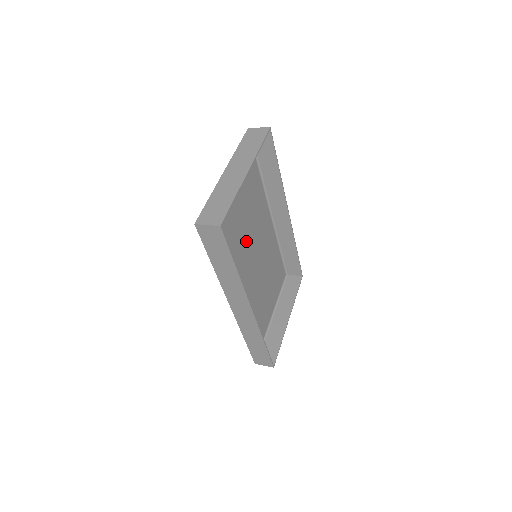
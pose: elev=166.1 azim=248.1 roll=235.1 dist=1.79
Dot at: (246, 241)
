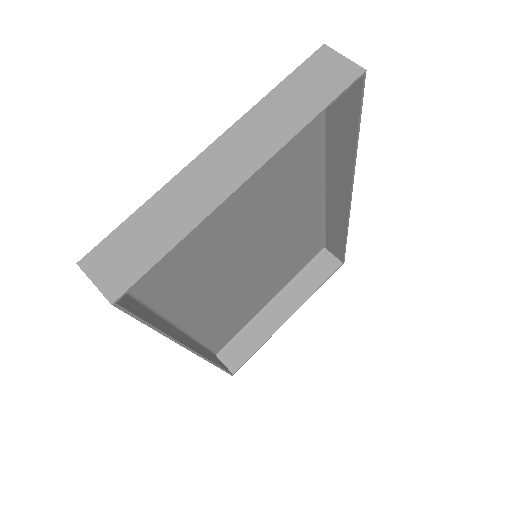
Dot at: (241, 239)
